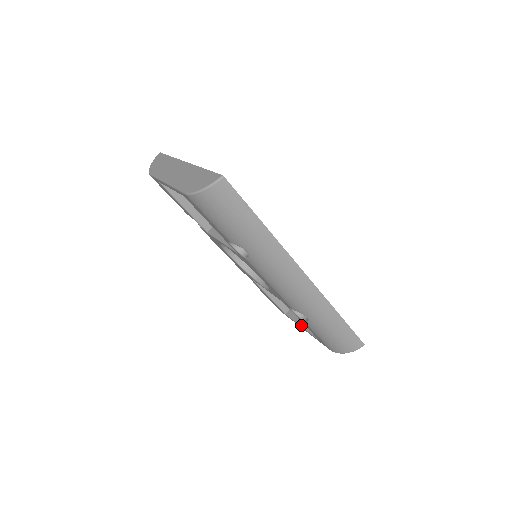
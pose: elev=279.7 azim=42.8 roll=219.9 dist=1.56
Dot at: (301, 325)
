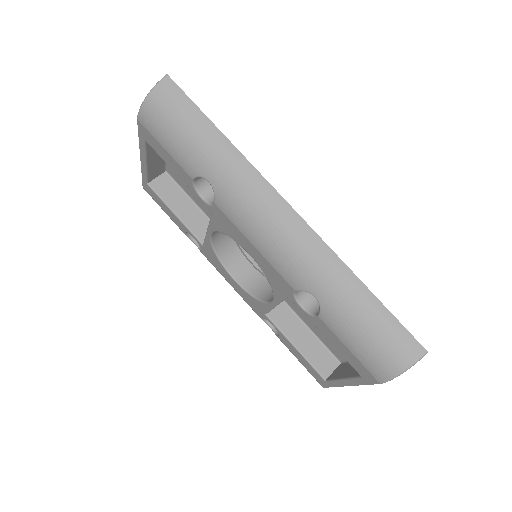
Dot at: (341, 377)
